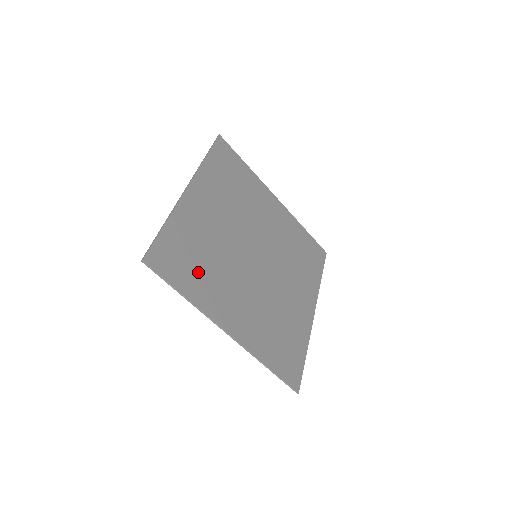
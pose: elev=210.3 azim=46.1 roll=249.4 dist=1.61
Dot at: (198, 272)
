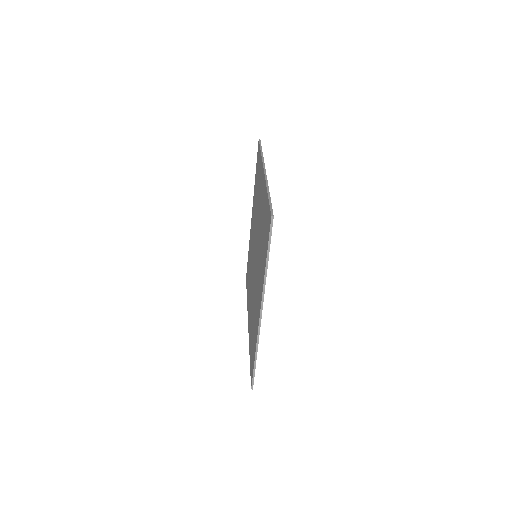
Dot at: occluded
